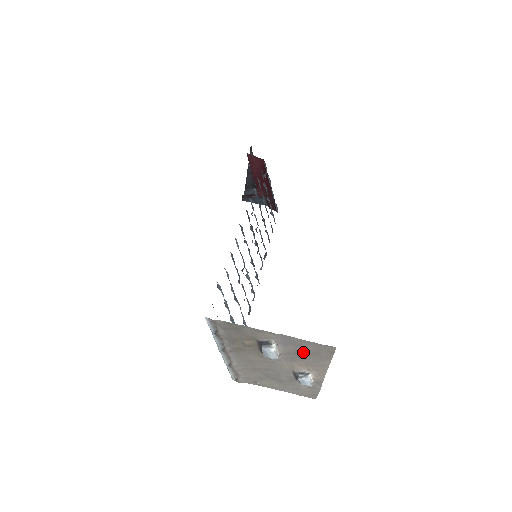
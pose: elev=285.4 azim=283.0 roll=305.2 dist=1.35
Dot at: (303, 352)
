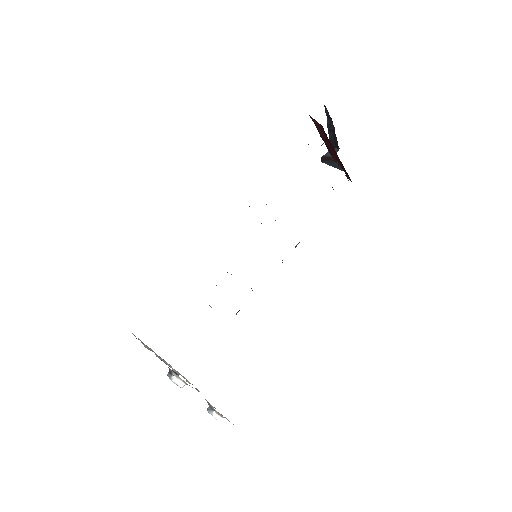
Dot at: occluded
